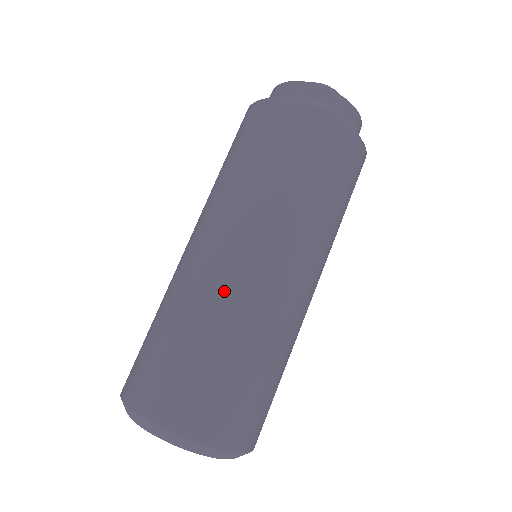
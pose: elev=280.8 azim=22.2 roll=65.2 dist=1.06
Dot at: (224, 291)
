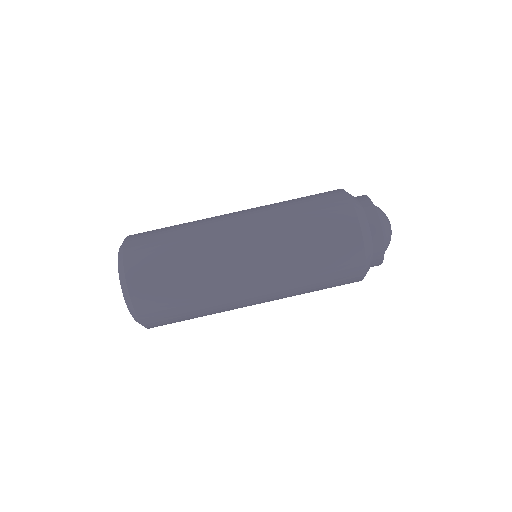
Dot at: (216, 252)
